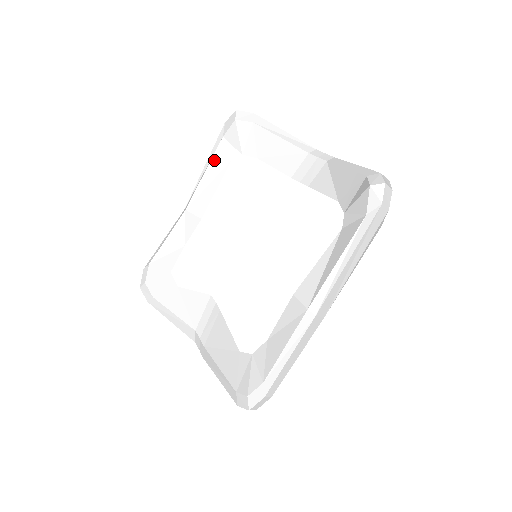
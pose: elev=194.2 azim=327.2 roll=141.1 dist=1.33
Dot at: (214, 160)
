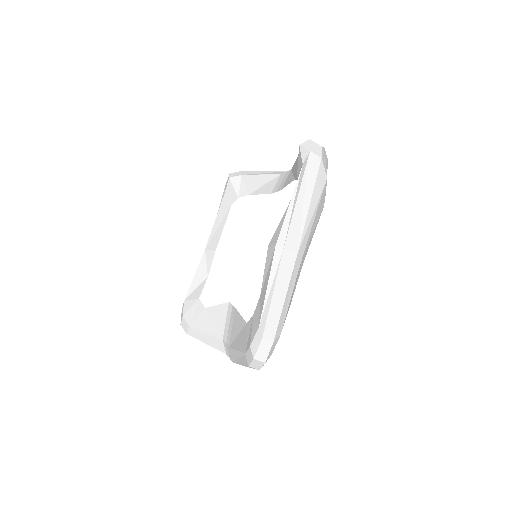
Dot at: (220, 210)
